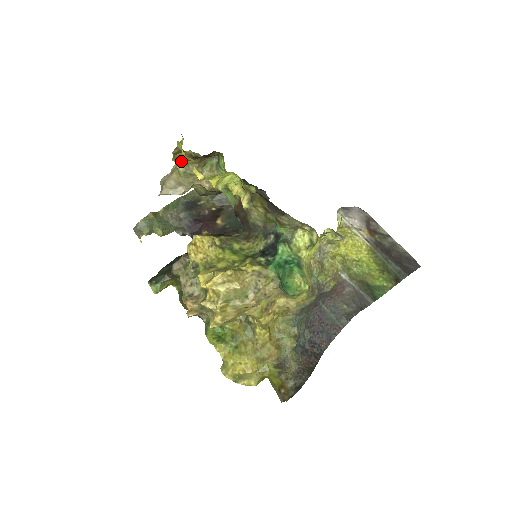
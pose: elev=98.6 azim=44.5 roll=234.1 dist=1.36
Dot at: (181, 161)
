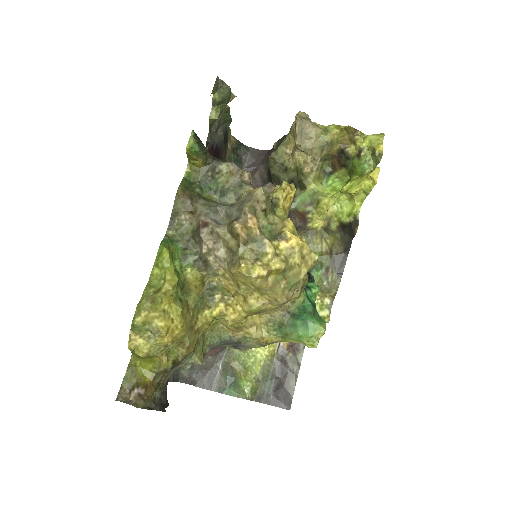
Dot at: (338, 136)
